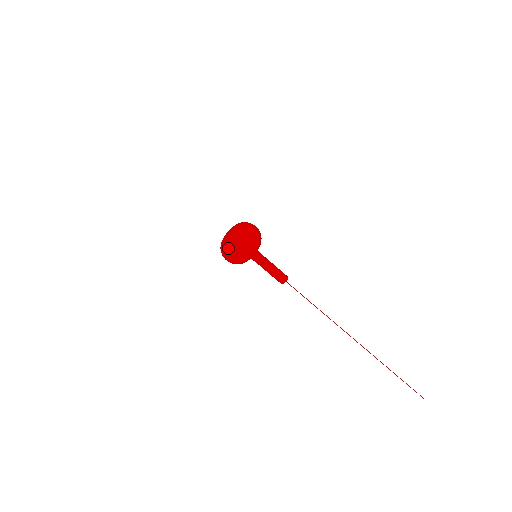
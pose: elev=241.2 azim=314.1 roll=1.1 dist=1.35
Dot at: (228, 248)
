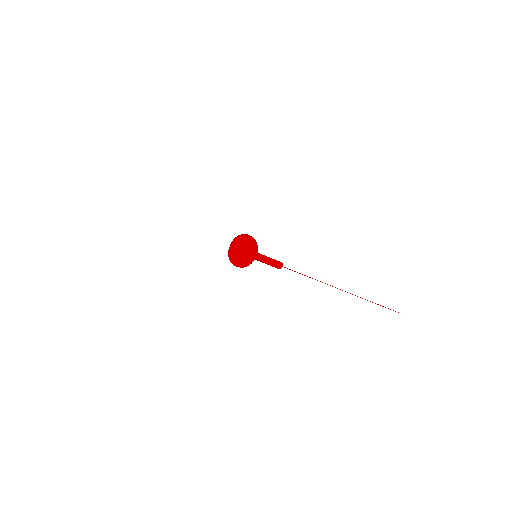
Dot at: (230, 261)
